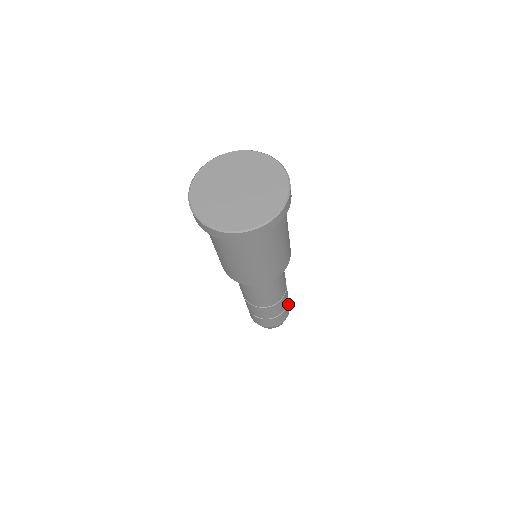
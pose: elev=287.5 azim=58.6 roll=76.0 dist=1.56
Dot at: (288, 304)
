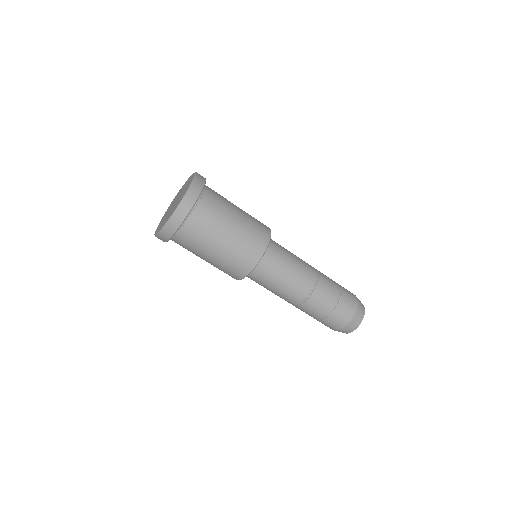
Dot at: (344, 291)
